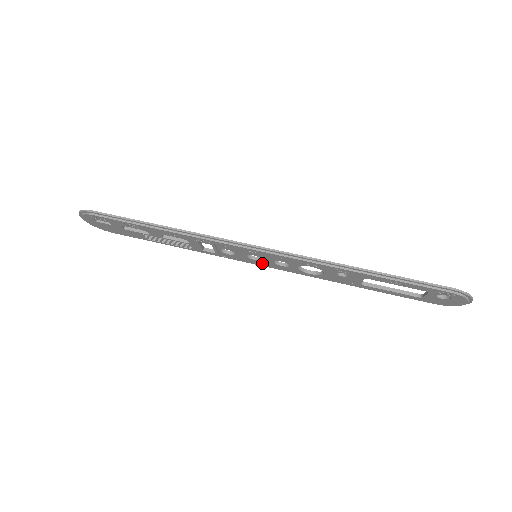
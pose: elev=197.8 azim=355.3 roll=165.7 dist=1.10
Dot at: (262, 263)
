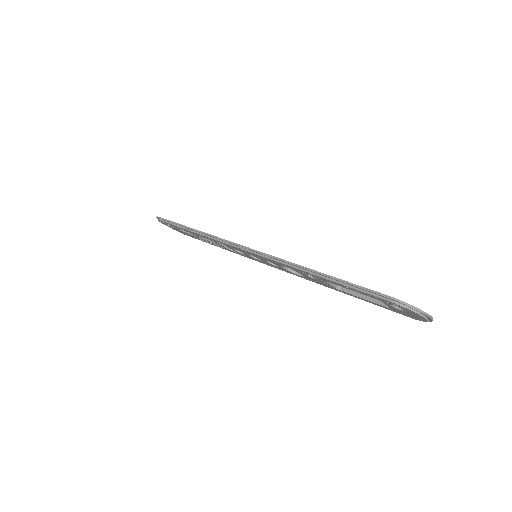
Dot at: (266, 263)
